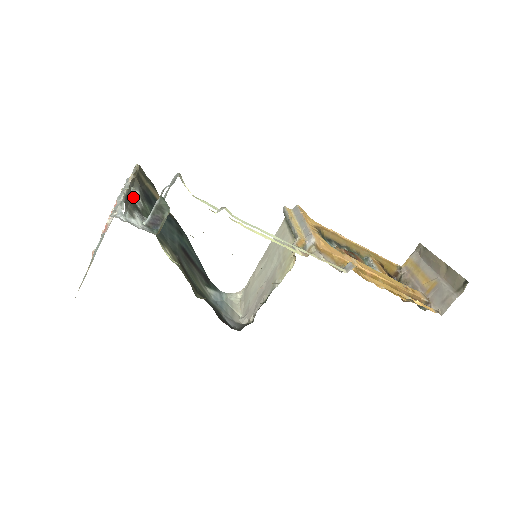
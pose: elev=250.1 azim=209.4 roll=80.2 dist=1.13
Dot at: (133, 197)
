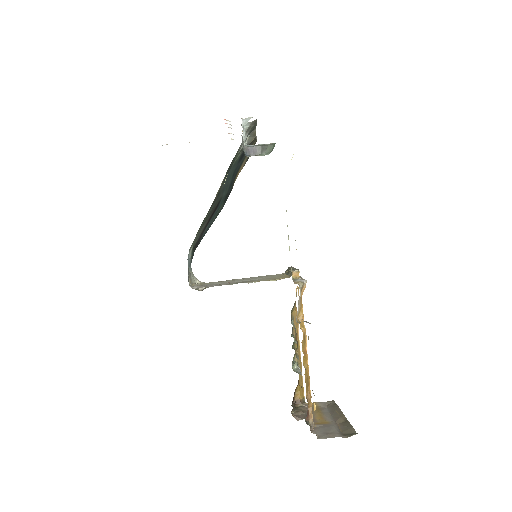
Dot at: occluded
